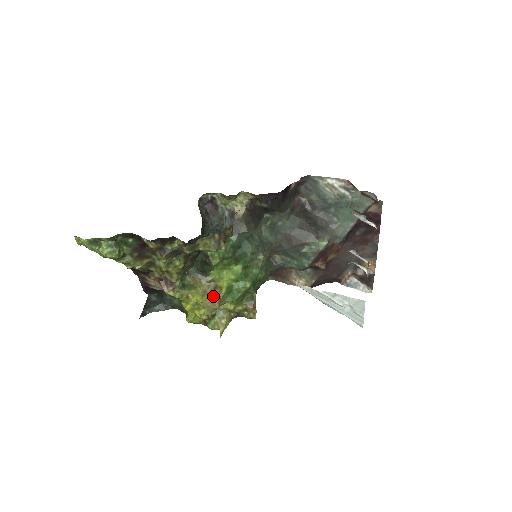
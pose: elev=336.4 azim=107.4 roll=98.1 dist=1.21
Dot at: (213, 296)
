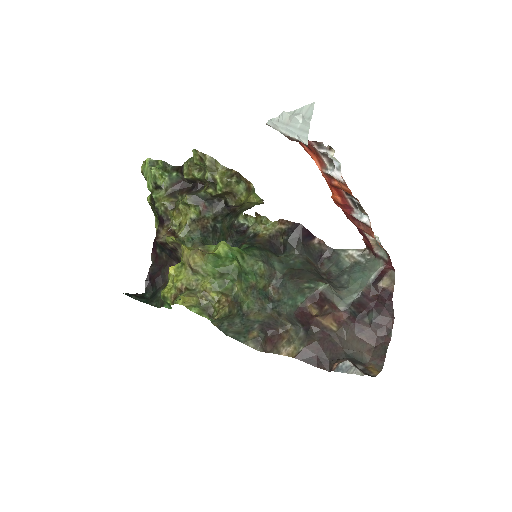
Dot at: occluded
